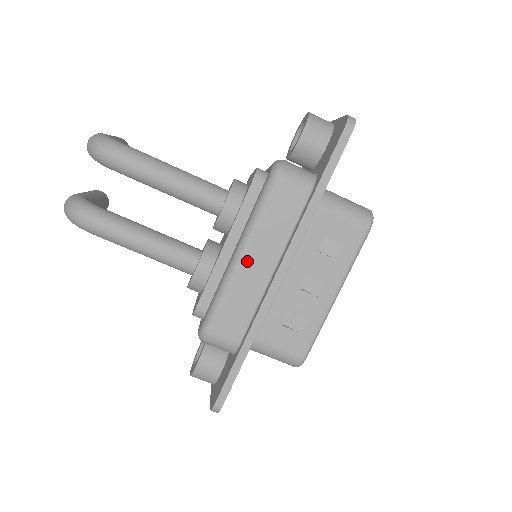
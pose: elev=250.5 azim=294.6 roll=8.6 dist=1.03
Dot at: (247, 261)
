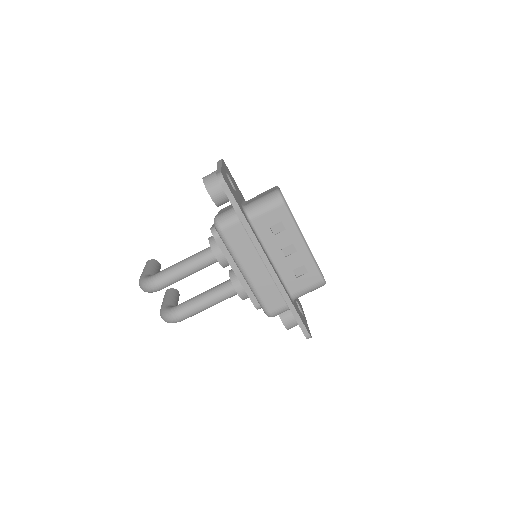
Dot at: (250, 273)
